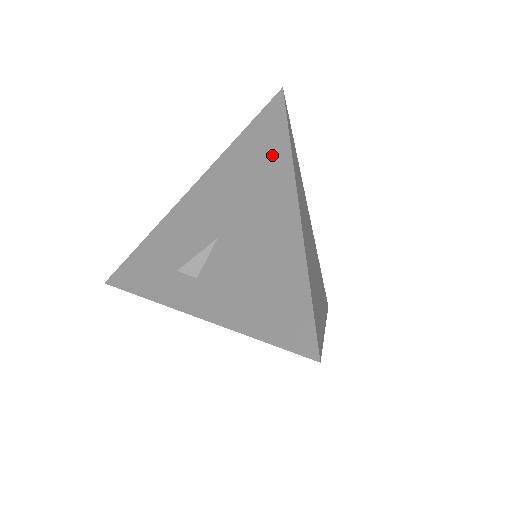
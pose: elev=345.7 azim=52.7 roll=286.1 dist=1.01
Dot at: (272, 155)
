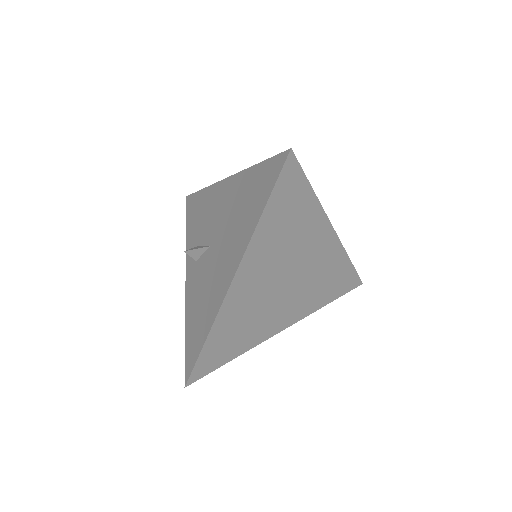
Dot at: (250, 218)
